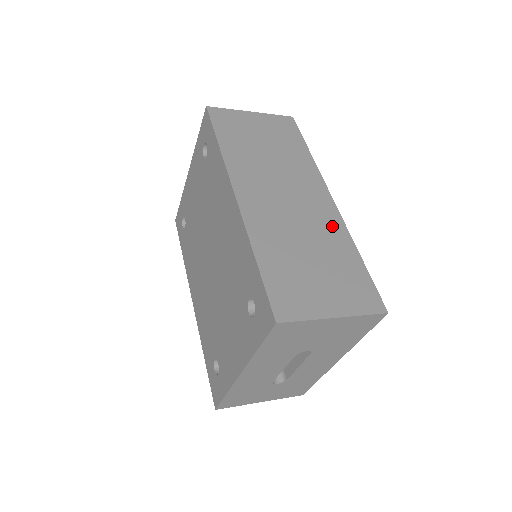
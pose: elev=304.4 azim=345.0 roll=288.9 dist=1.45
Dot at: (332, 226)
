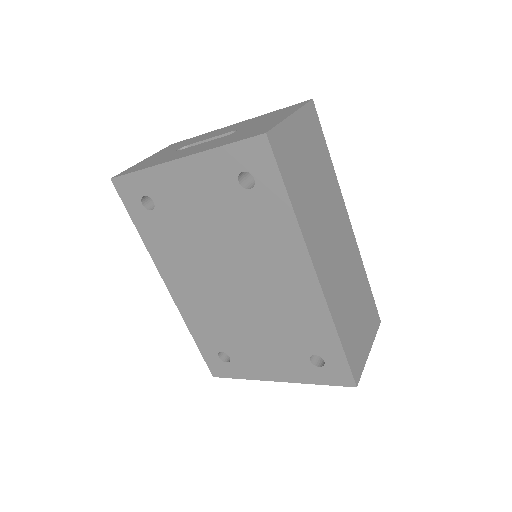
Dot at: (356, 259)
